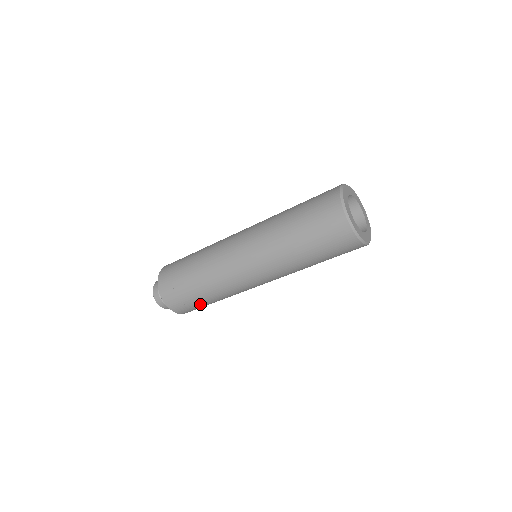
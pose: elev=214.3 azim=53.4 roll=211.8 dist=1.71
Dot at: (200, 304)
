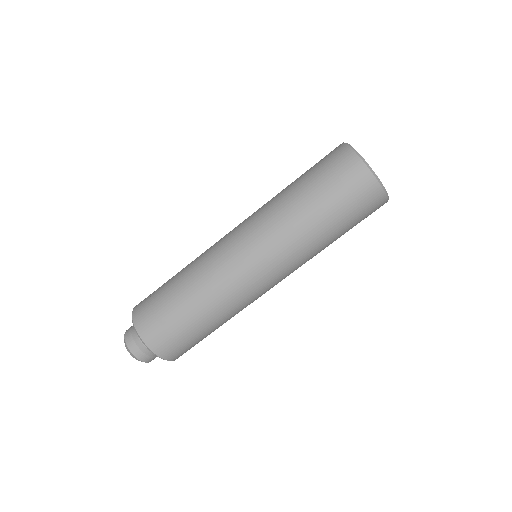
Dot at: (171, 311)
